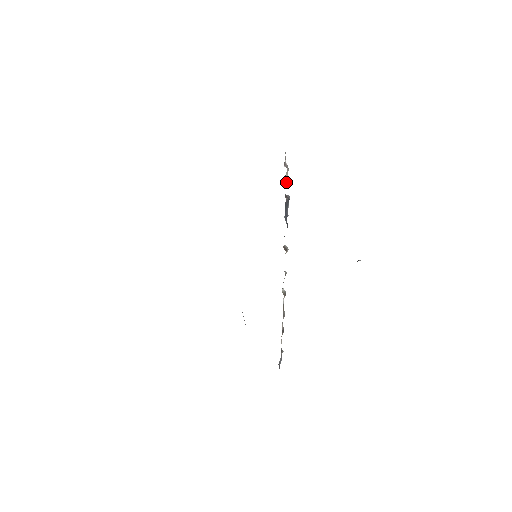
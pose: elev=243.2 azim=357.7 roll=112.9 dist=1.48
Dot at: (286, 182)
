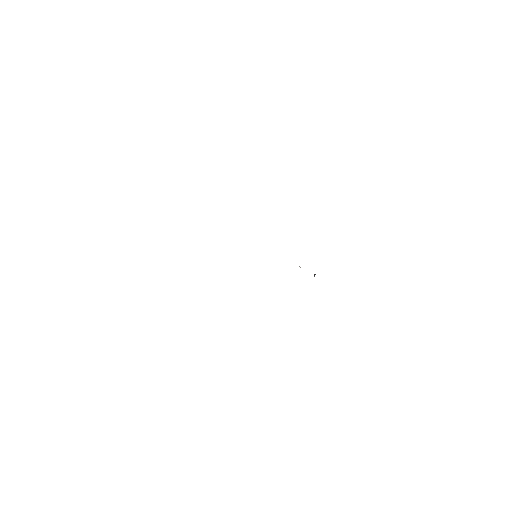
Dot at: occluded
